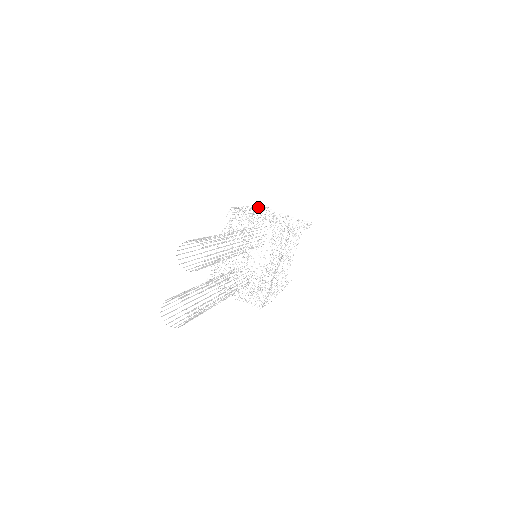
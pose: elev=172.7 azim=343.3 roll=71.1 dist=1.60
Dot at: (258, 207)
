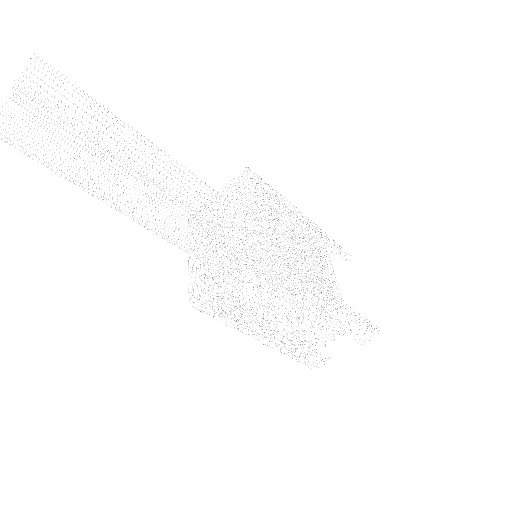
Dot at: occluded
